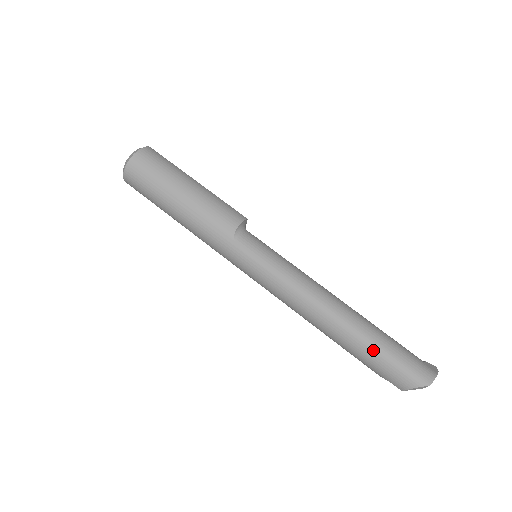
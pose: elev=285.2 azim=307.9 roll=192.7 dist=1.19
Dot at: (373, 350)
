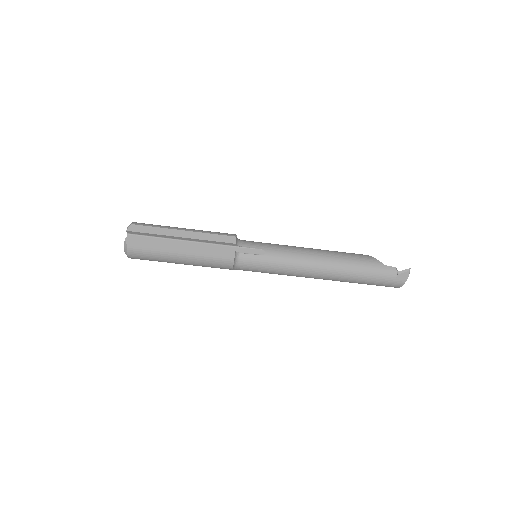
Dot at: occluded
